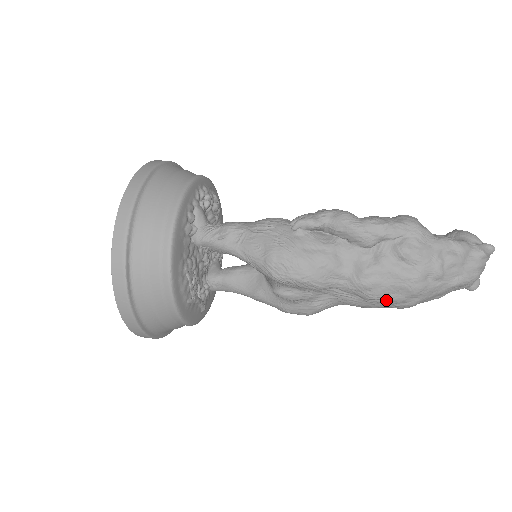
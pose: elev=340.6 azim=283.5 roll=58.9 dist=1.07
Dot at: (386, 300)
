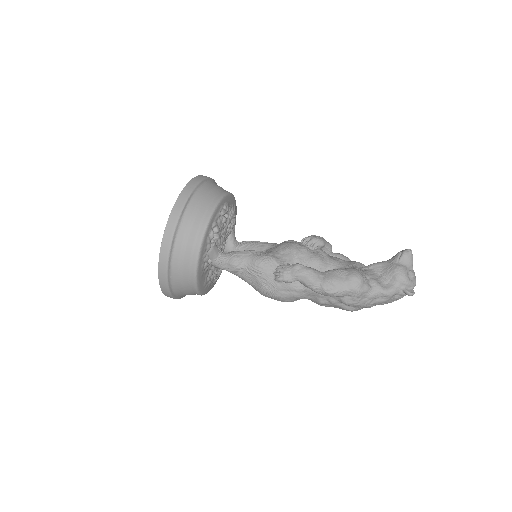
Dot at: occluded
